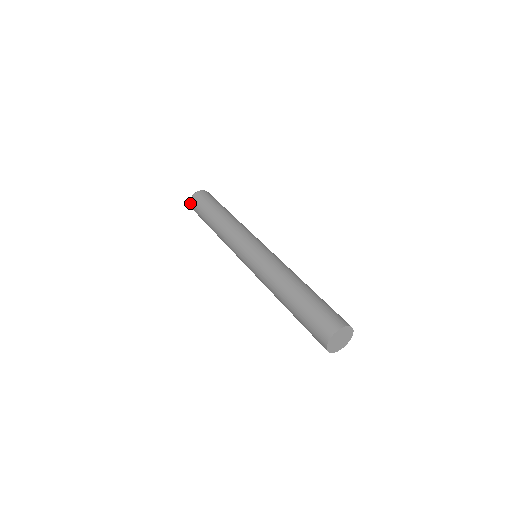
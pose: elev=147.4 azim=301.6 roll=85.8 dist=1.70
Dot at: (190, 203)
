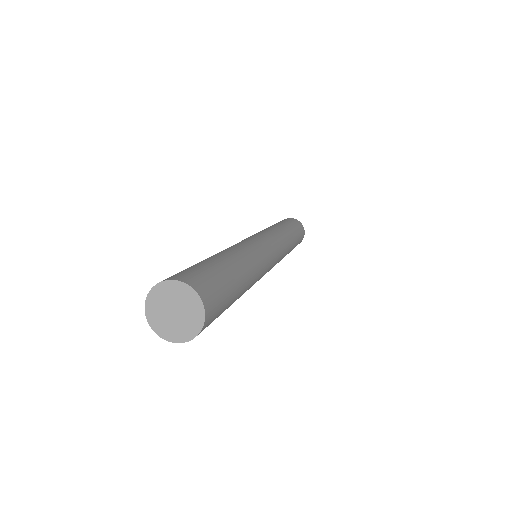
Dot at: occluded
